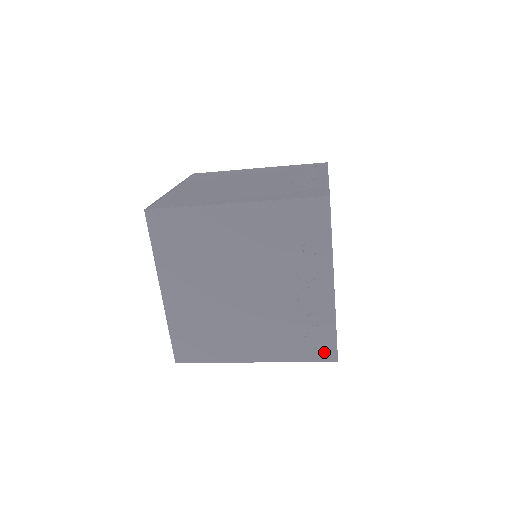
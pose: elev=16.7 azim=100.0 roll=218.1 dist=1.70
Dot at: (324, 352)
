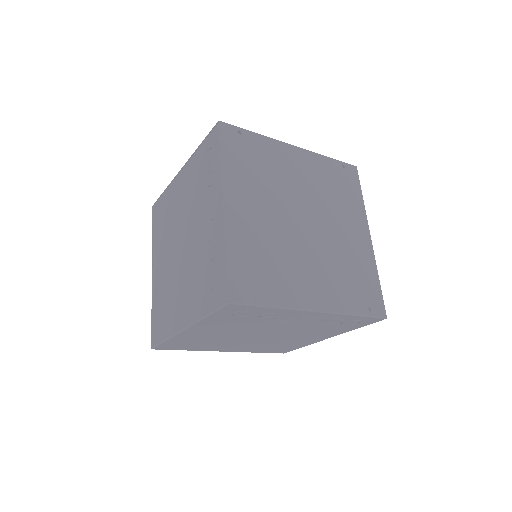
Dot at: (368, 321)
